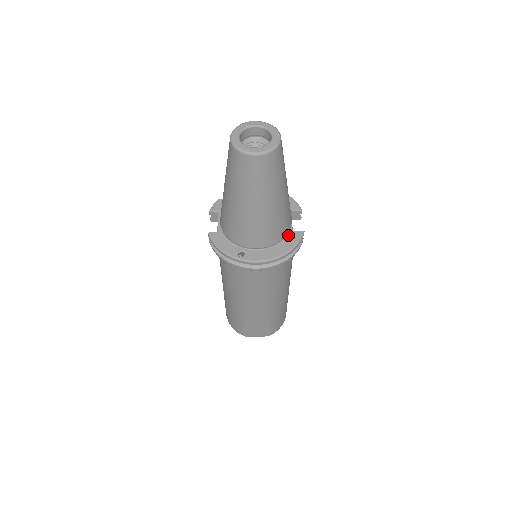
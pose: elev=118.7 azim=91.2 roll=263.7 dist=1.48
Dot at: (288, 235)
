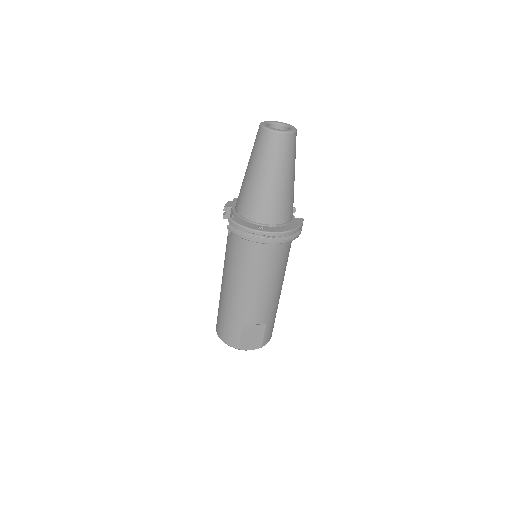
Dot at: (292, 220)
